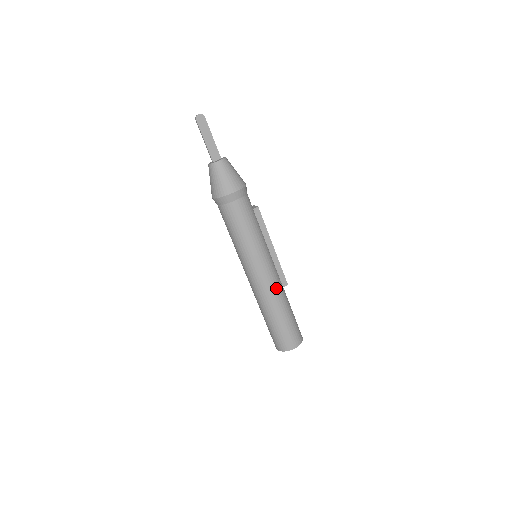
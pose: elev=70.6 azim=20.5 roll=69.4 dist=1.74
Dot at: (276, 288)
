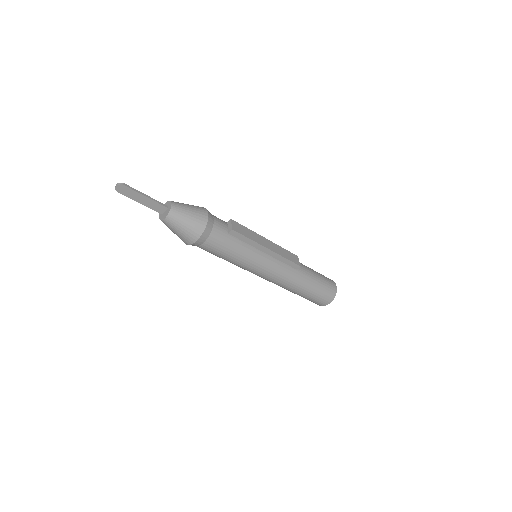
Dot at: (287, 278)
